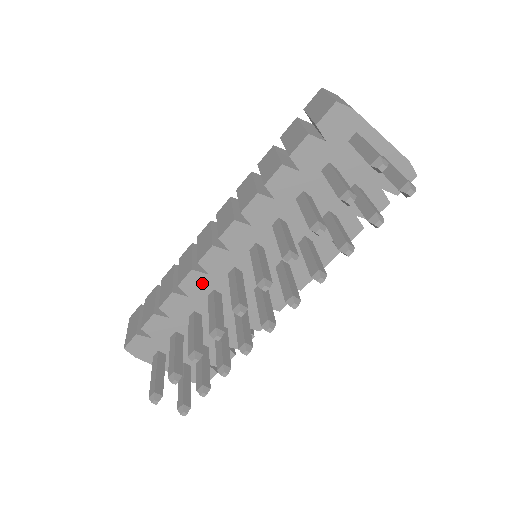
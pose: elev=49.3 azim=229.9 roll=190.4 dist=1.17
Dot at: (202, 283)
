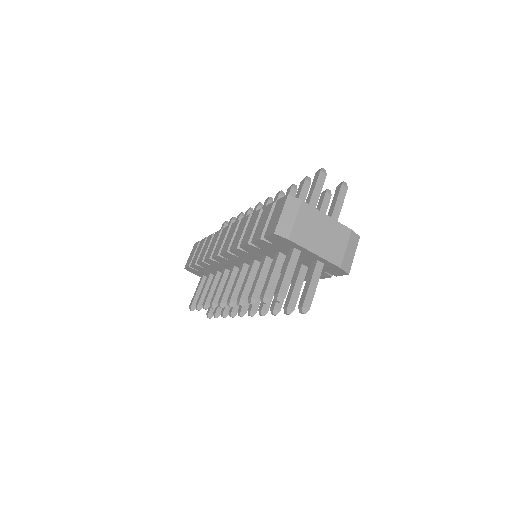
Dot at: (218, 264)
